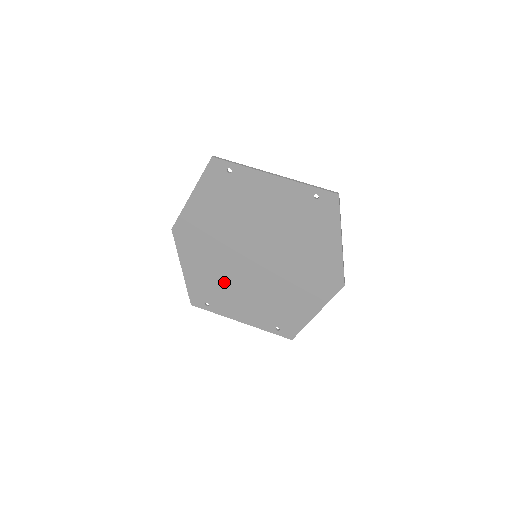
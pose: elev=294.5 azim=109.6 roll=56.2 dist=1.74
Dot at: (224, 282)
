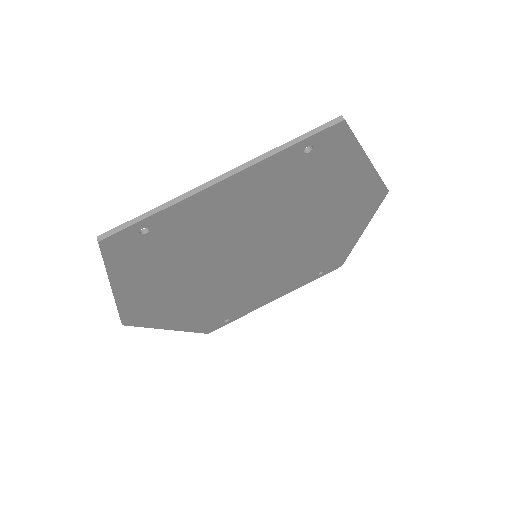
Dot at: (232, 298)
